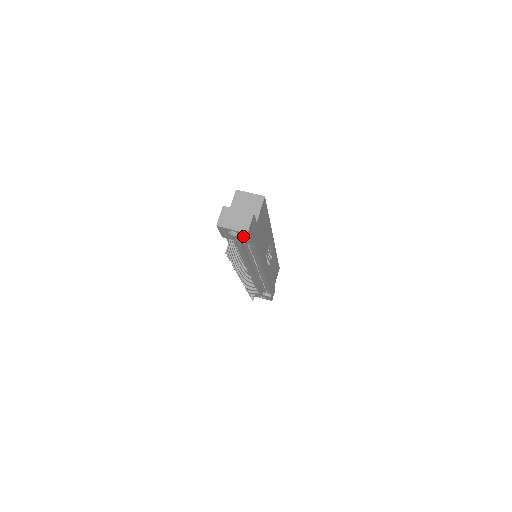
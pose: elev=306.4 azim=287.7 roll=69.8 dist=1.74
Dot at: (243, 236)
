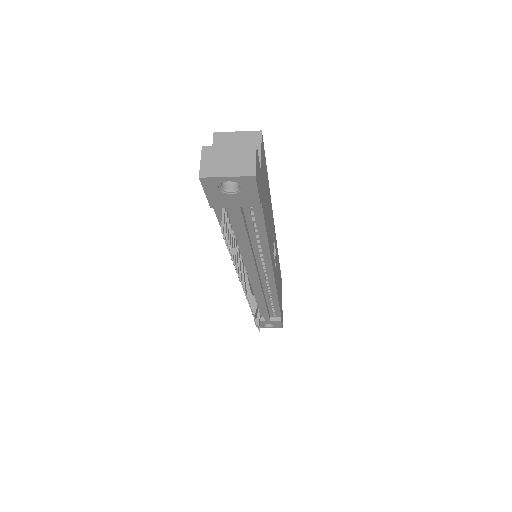
Dot at: (247, 188)
